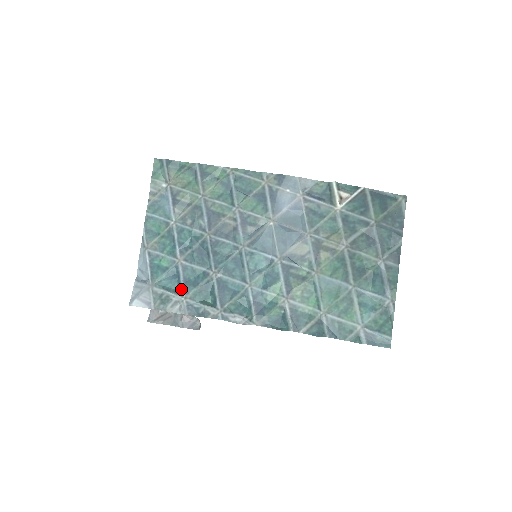
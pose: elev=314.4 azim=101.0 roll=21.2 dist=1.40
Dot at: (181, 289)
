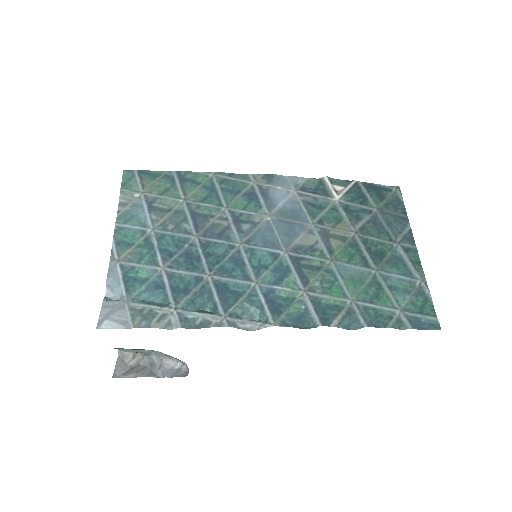
Dot at: (168, 300)
